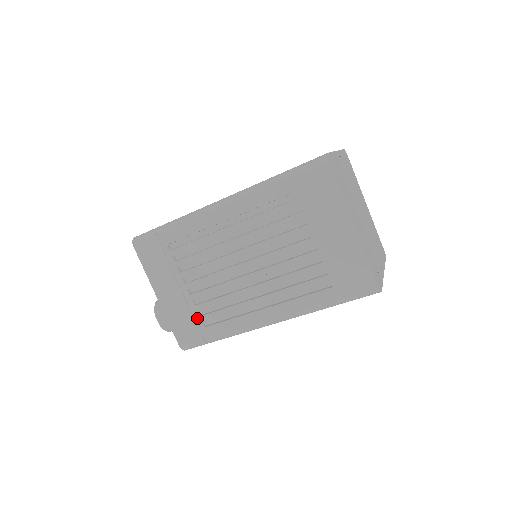
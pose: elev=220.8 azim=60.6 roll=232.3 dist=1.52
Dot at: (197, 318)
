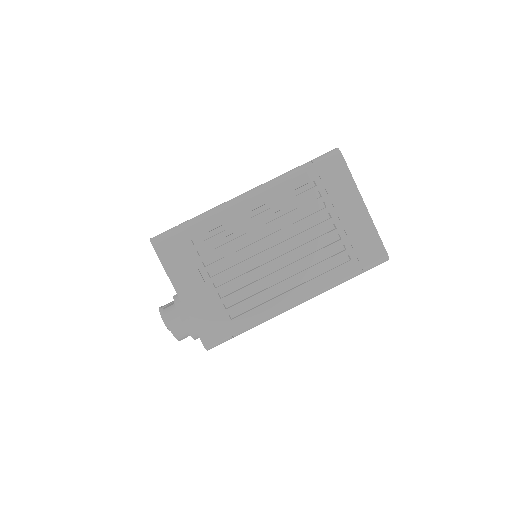
Dot at: (223, 311)
